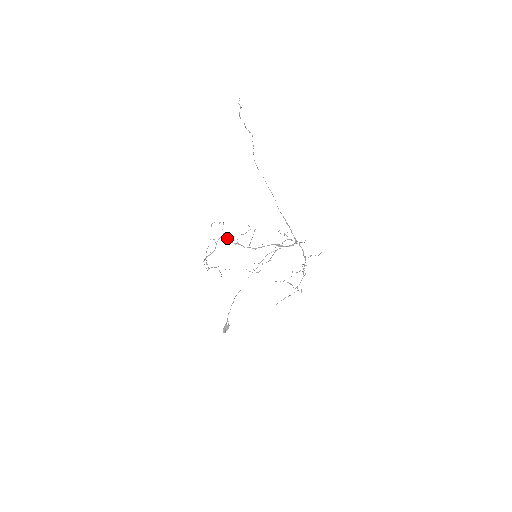
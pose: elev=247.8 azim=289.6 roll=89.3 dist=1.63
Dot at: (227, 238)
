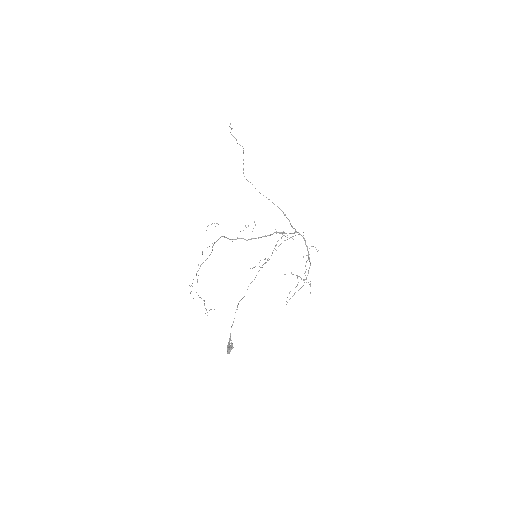
Dot at: (225, 237)
